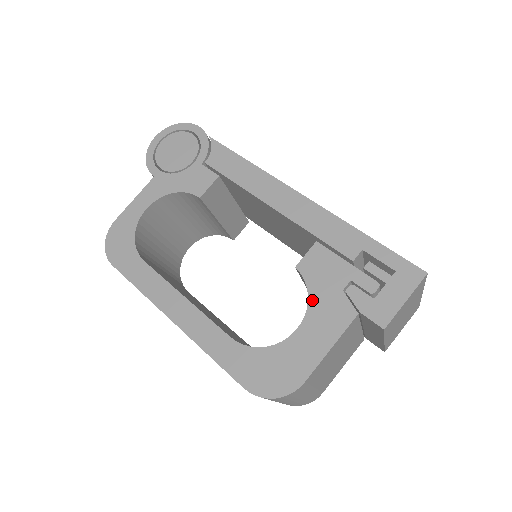
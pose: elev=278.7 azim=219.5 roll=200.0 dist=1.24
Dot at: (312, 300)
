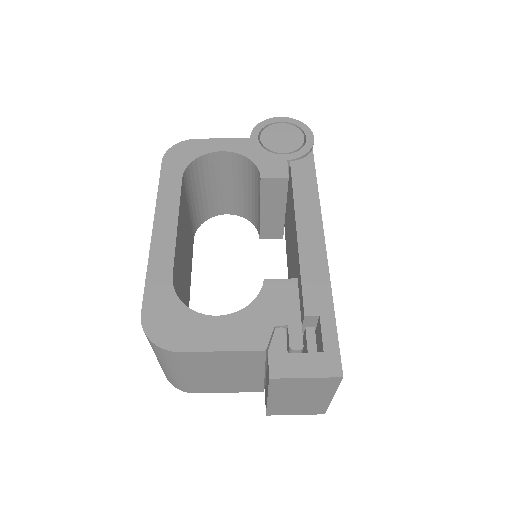
Dot at: (248, 310)
